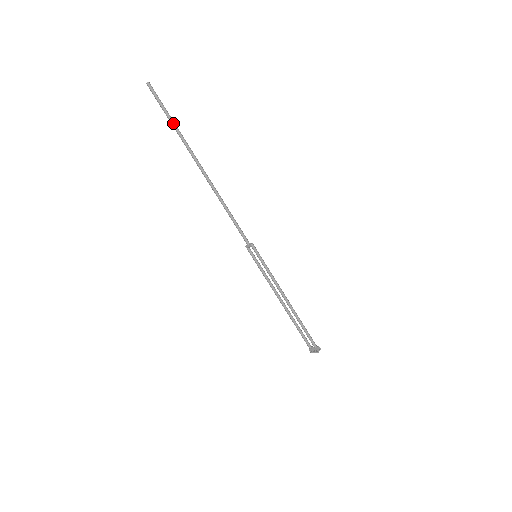
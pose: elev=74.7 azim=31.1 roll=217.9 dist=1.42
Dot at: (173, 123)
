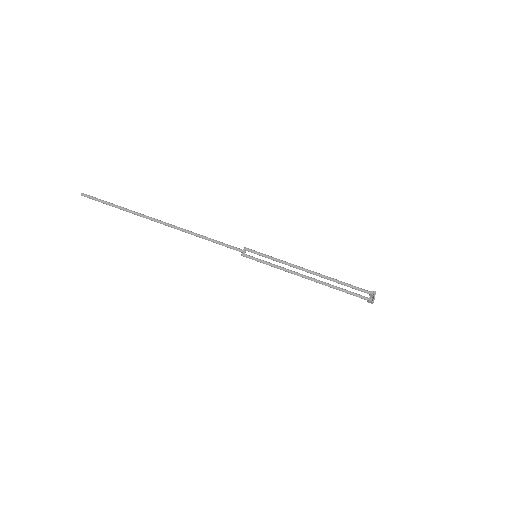
Dot at: (119, 206)
